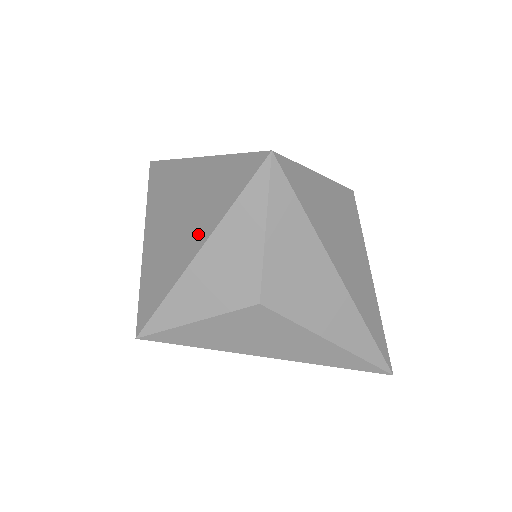
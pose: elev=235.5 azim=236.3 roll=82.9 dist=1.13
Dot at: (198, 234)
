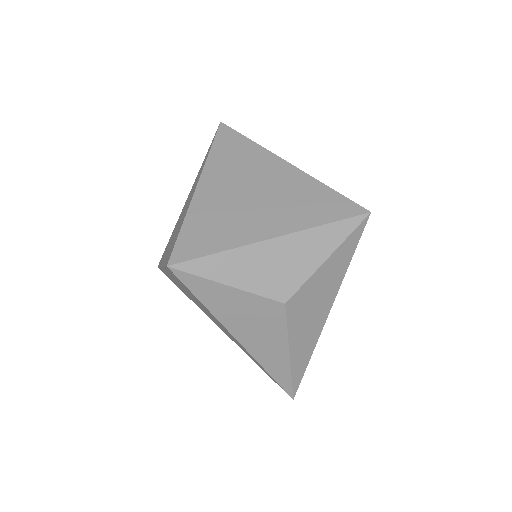
Dot at: (275, 224)
